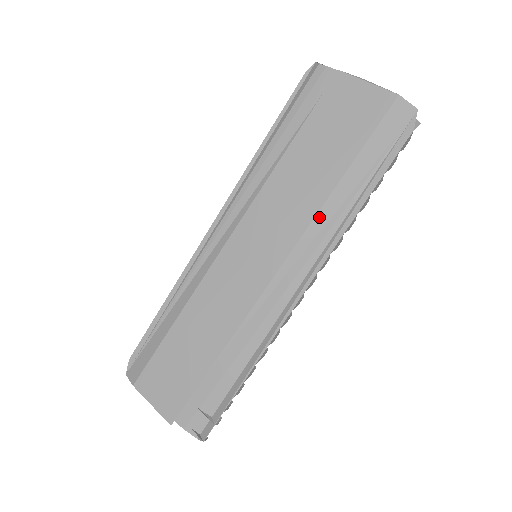
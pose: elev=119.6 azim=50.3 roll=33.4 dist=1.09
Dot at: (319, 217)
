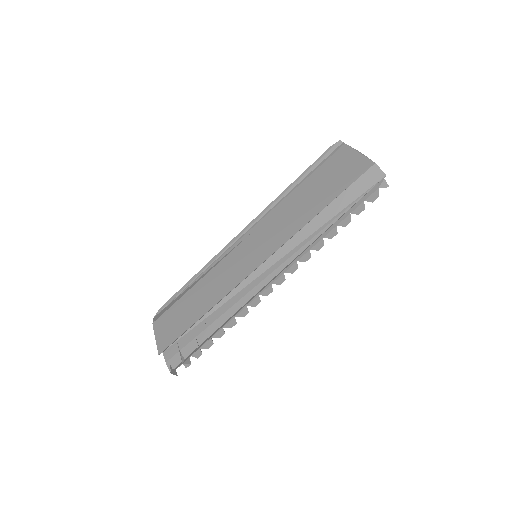
Dot at: (299, 235)
